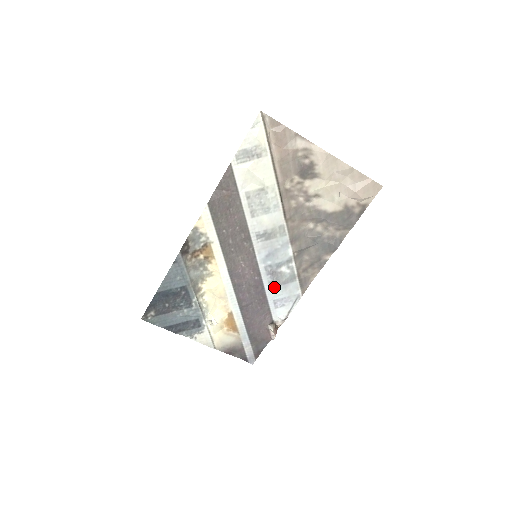
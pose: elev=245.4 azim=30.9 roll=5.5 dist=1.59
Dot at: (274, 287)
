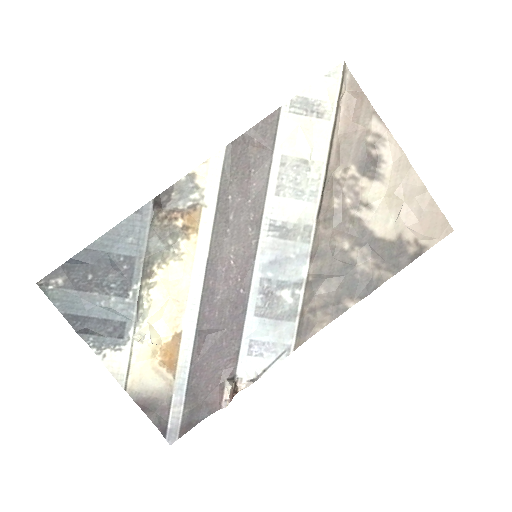
Dot at: (260, 318)
